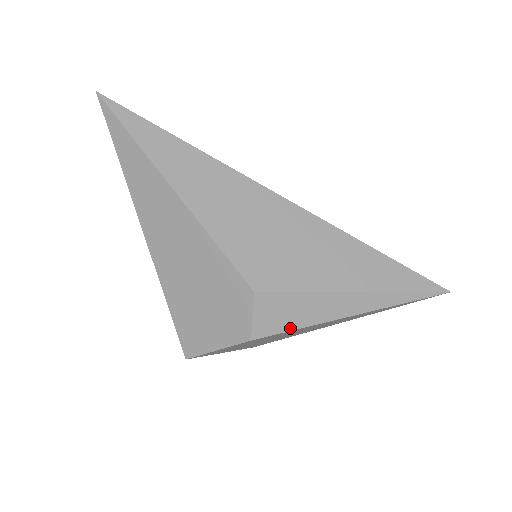
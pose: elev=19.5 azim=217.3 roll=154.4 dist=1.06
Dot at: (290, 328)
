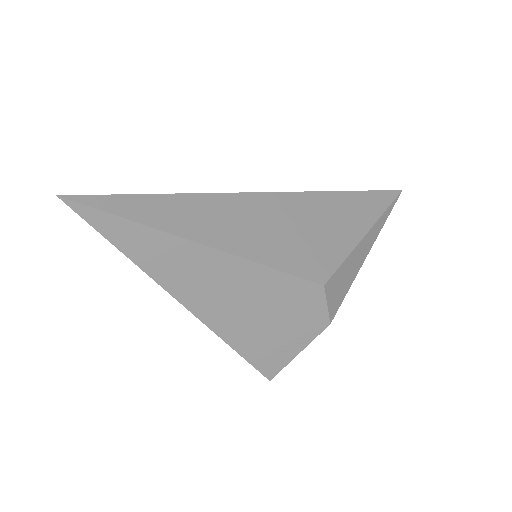
Dot at: (346, 293)
